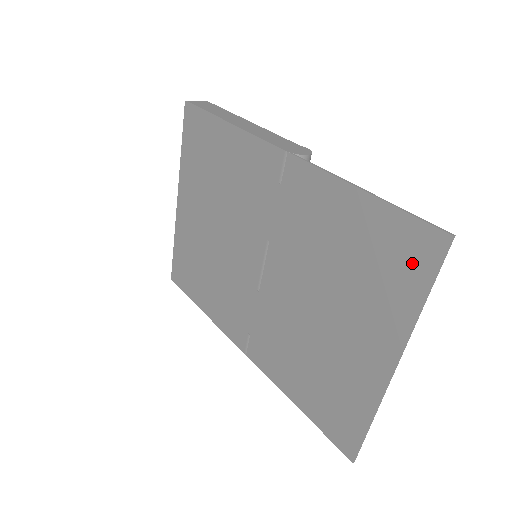
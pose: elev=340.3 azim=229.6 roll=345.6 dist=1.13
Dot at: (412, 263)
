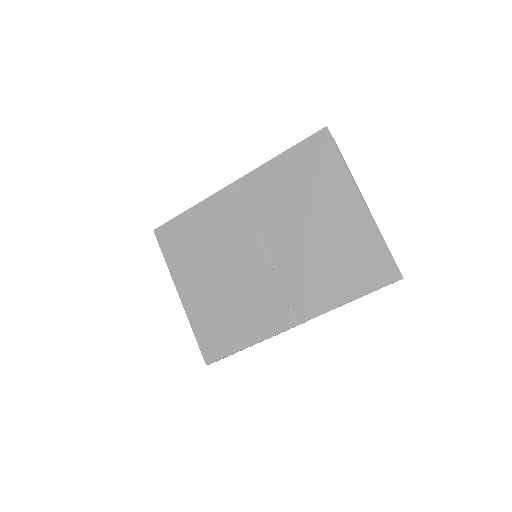
Dot at: (324, 152)
